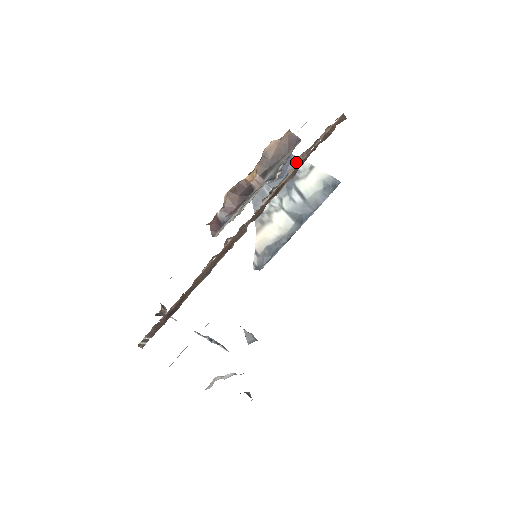
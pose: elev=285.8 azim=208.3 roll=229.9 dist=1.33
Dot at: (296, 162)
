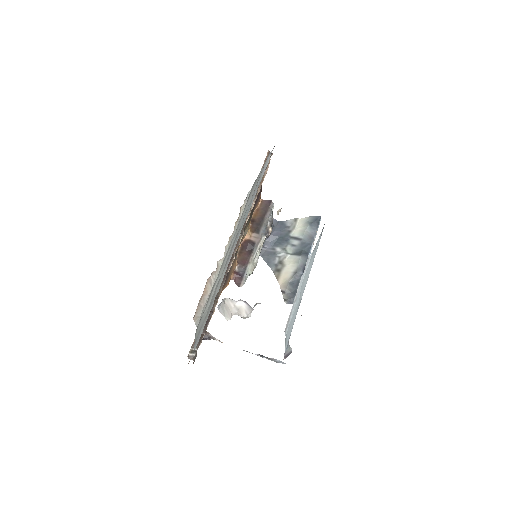
Dot at: occluded
